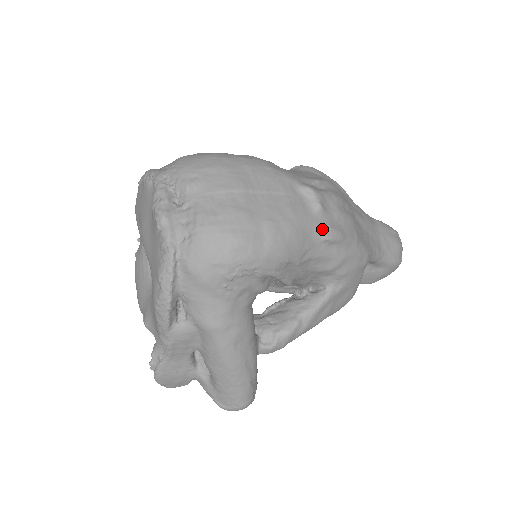
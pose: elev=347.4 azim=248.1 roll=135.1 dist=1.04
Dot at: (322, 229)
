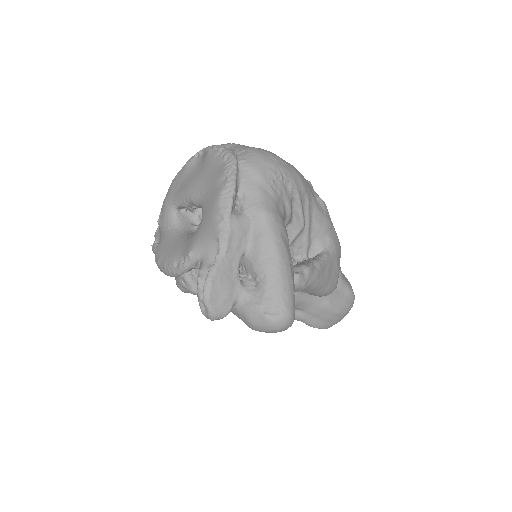
Dot at: (315, 193)
